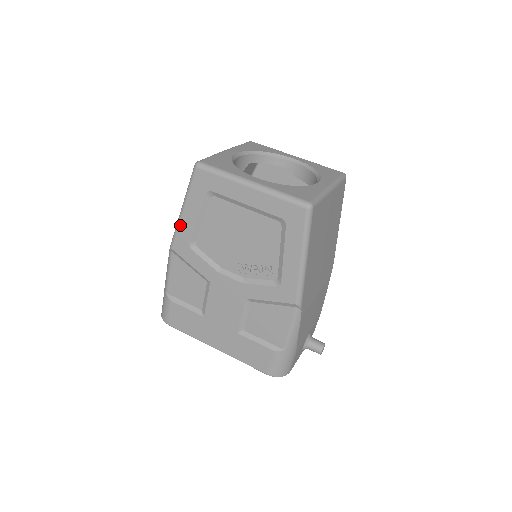
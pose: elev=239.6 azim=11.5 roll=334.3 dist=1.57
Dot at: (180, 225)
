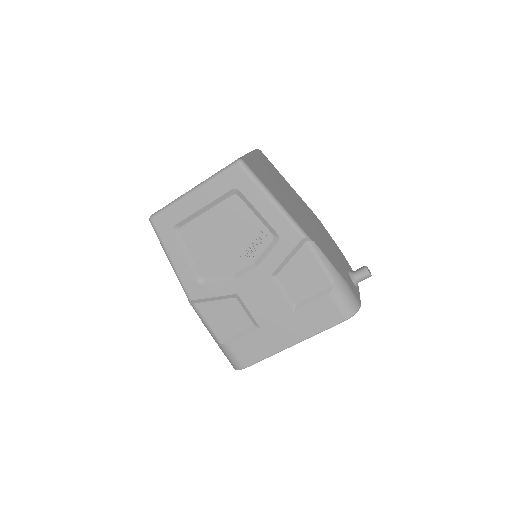
Dot at: (179, 275)
